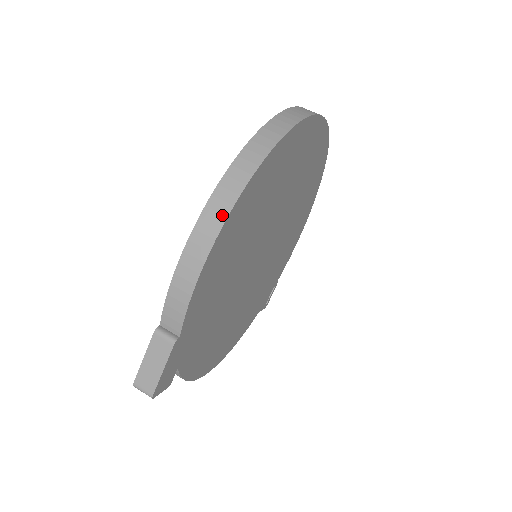
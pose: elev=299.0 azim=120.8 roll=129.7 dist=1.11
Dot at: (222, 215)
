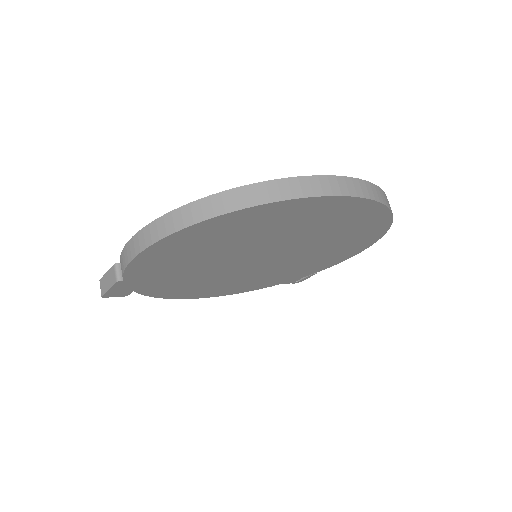
Dot at: (158, 236)
